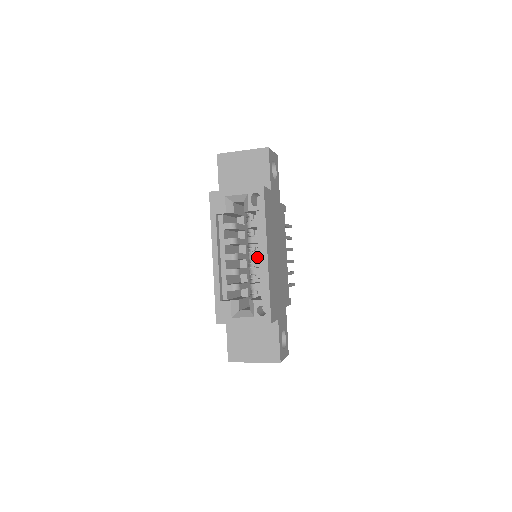
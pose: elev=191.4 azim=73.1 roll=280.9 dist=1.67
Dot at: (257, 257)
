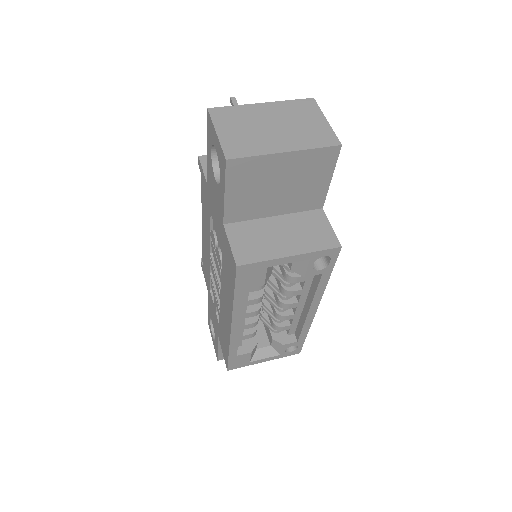
Dot at: (295, 307)
